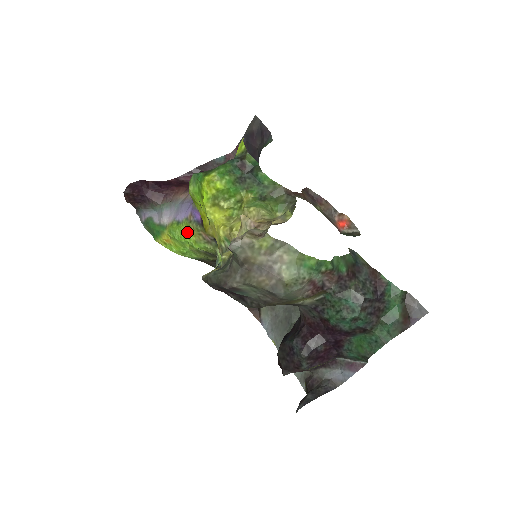
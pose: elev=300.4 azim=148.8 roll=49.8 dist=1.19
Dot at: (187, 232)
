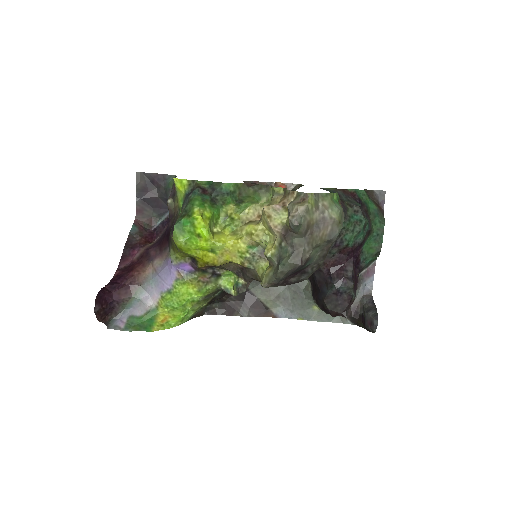
Dot at: (185, 290)
